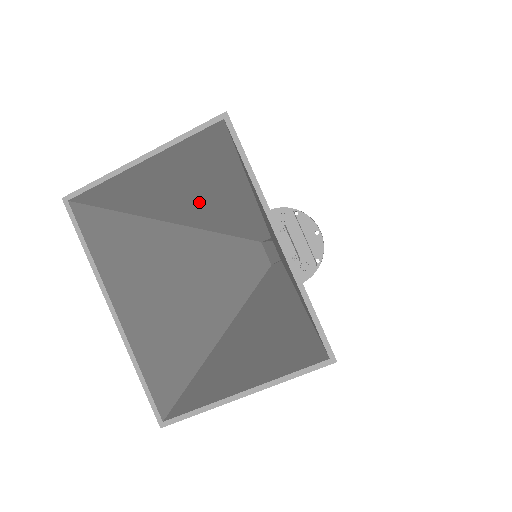
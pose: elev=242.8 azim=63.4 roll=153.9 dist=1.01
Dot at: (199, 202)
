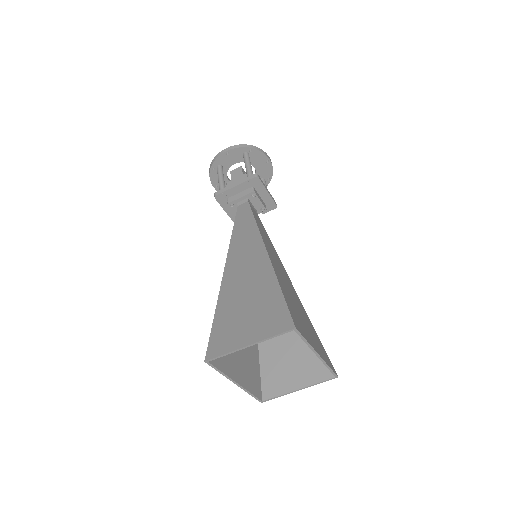
Dot at: (245, 291)
